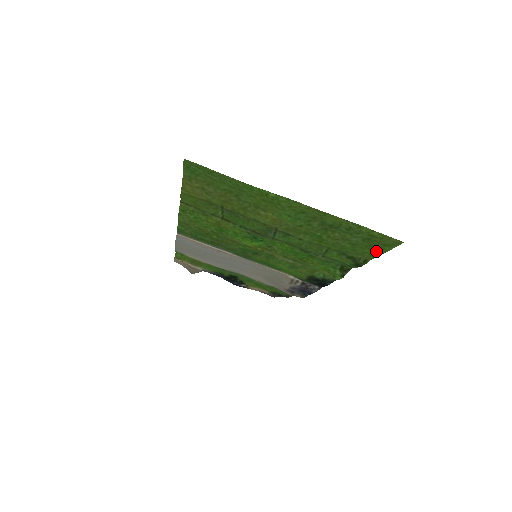
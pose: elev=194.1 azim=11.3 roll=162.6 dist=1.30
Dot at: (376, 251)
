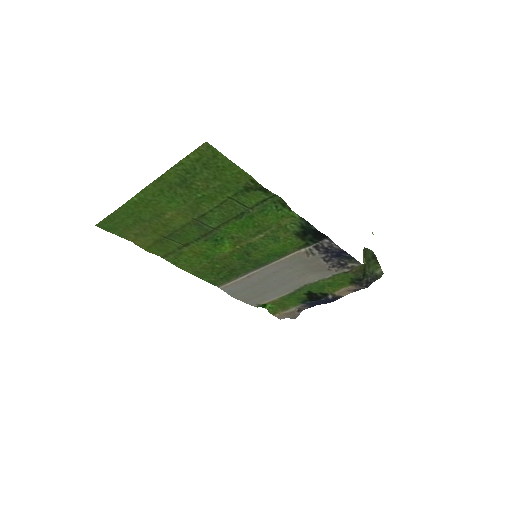
Dot at: (229, 167)
